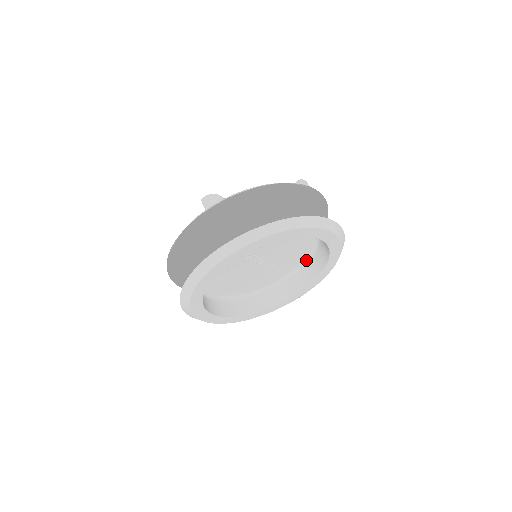
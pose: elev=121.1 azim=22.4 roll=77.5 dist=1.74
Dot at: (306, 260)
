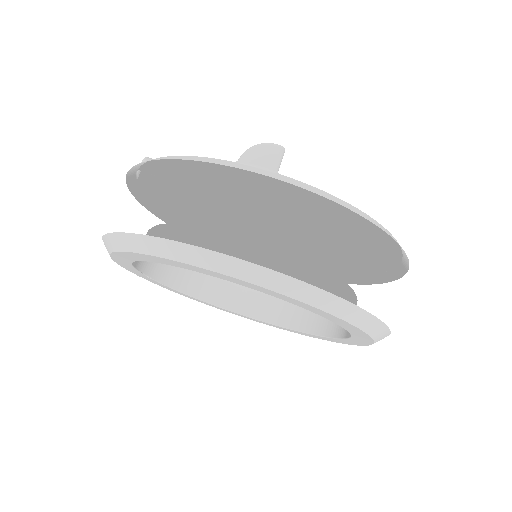
Dot at: occluded
